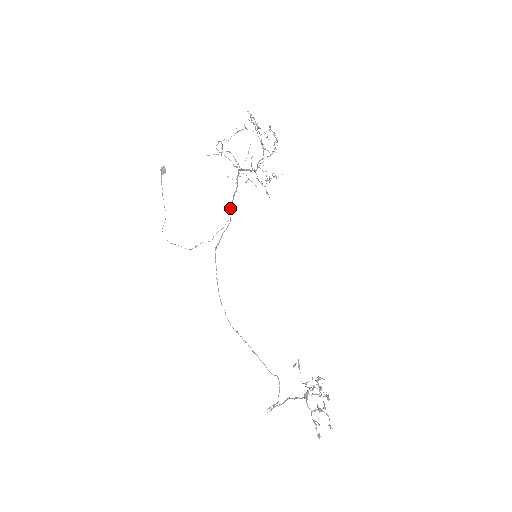
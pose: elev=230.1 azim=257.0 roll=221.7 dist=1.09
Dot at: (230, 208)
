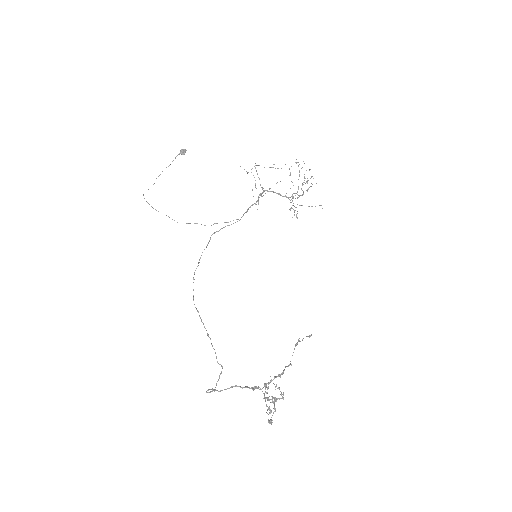
Dot at: (246, 211)
